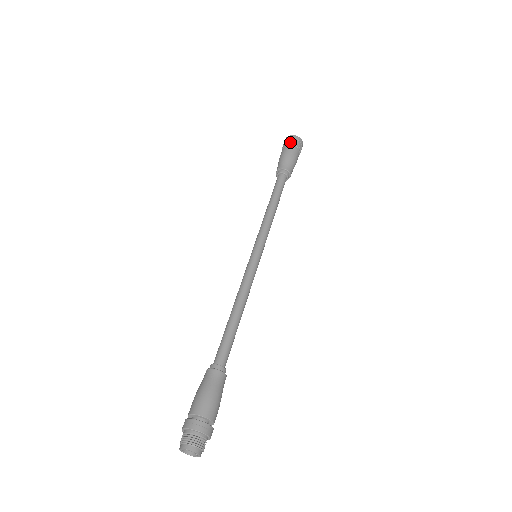
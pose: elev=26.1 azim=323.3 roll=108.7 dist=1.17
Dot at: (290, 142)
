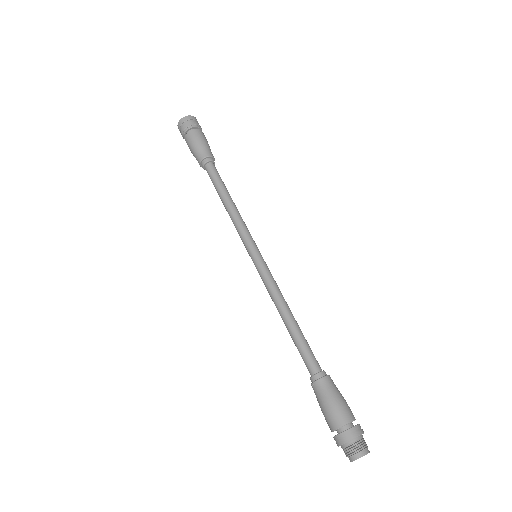
Dot at: (186, 127)
